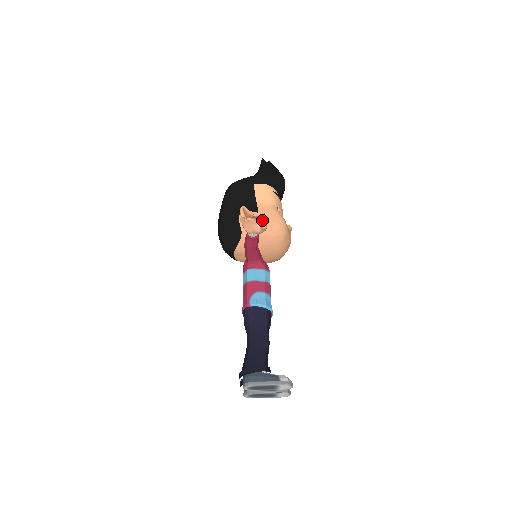
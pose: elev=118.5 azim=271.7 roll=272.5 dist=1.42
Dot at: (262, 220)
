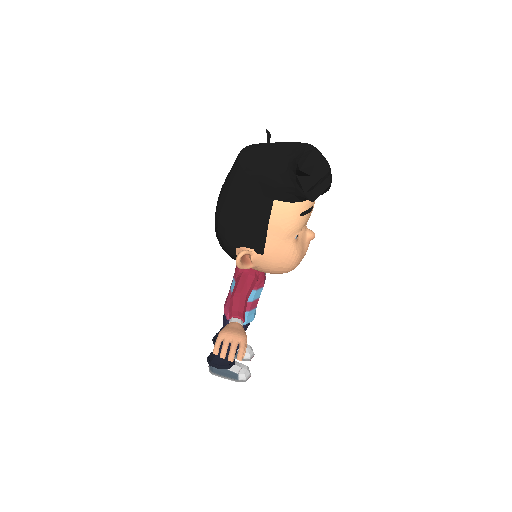
Dot at: (243, 344)
